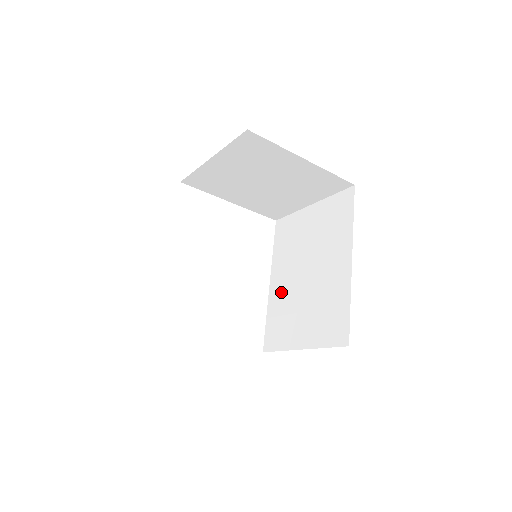
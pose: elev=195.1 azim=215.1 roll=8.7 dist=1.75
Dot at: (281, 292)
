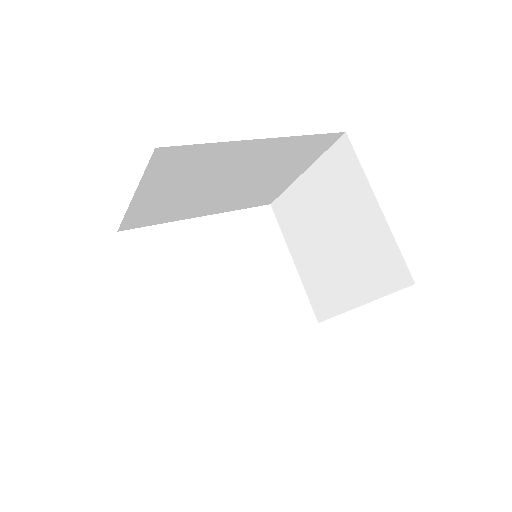
Dot at: occluded
